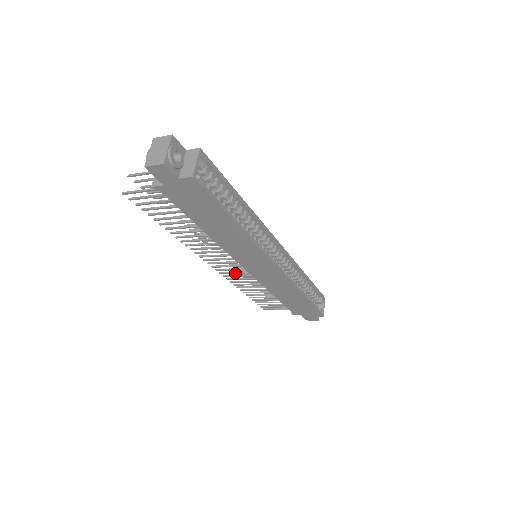
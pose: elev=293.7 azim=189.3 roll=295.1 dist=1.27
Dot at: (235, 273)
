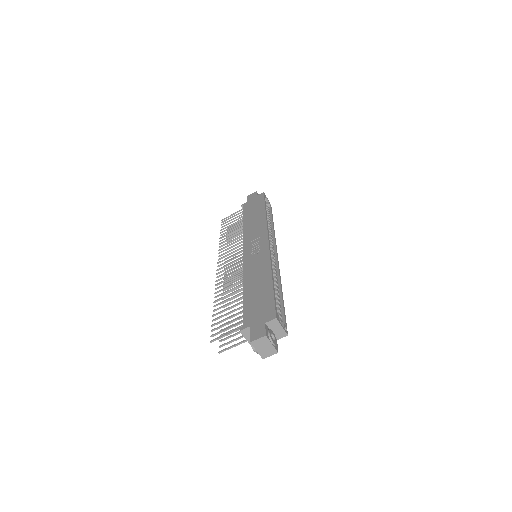
Dot at: occluded
